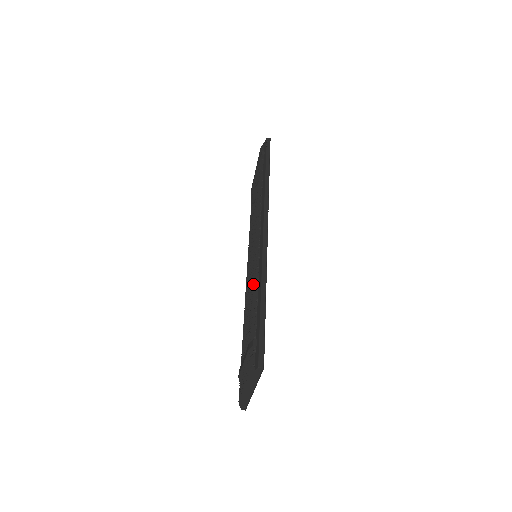
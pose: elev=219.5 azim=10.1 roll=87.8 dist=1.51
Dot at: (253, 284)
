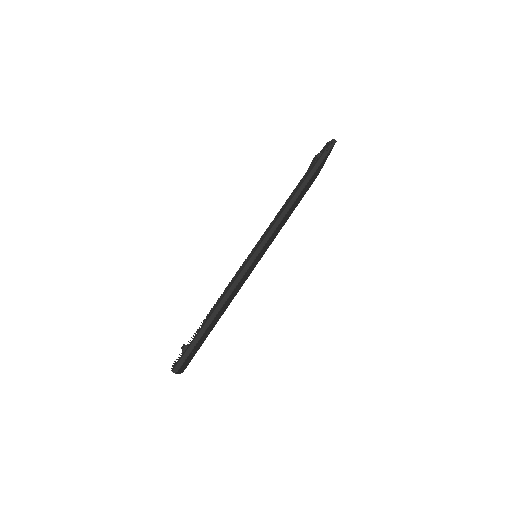
Dot at: (223, 292)
